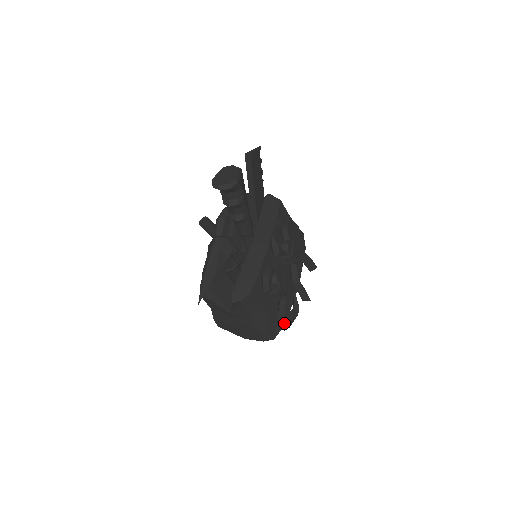
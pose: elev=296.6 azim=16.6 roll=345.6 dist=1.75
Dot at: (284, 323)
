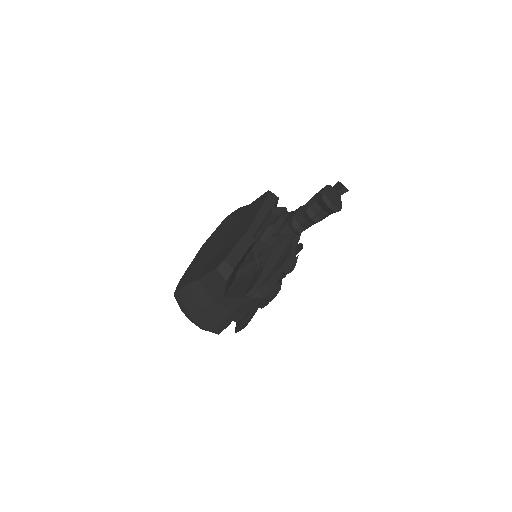
Dot at: (243, 328)
